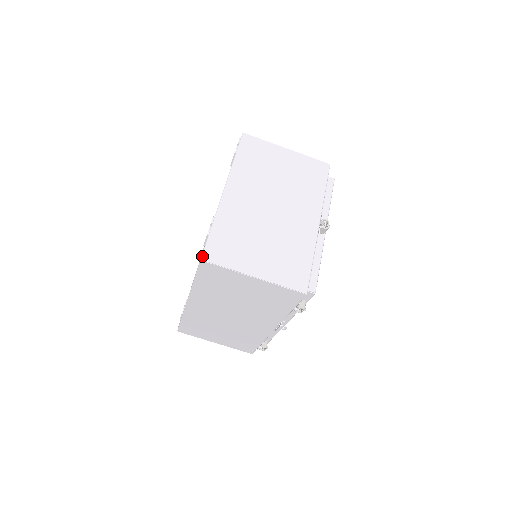
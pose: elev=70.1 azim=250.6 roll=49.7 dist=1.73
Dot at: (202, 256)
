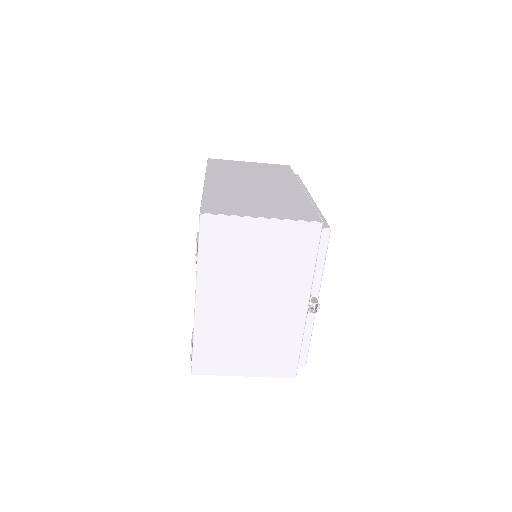
Dot at: (192, 372)
